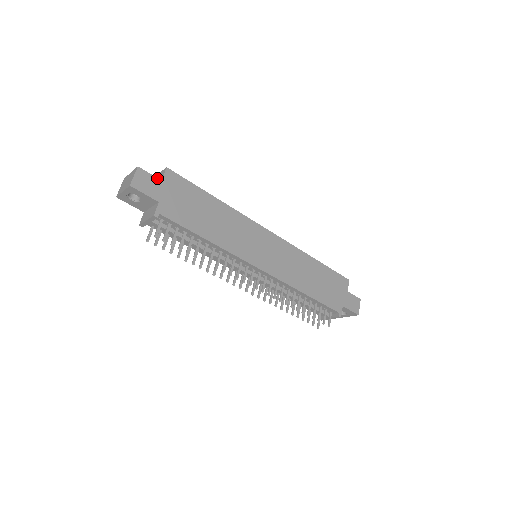
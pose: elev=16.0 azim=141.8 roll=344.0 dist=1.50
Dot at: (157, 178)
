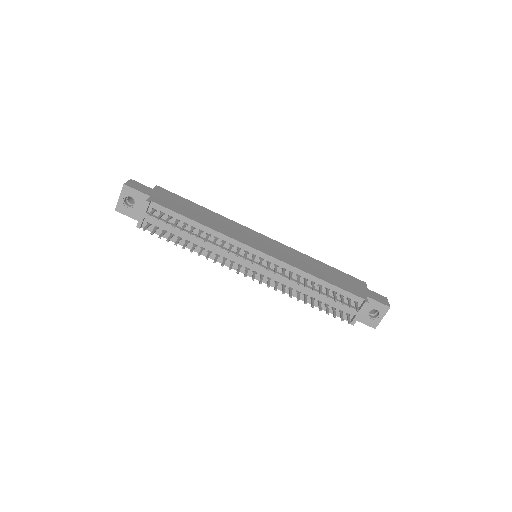
Dot at: (148, 187)
